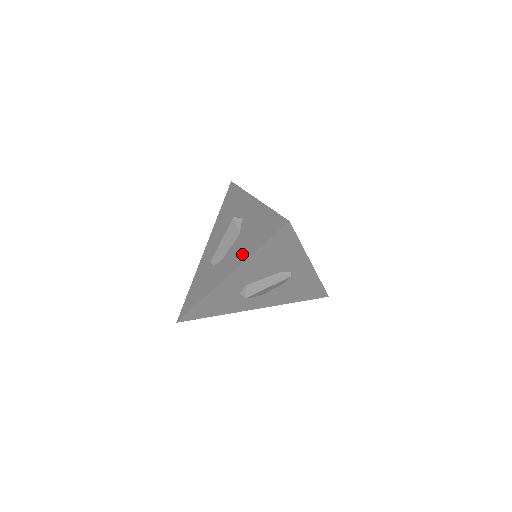
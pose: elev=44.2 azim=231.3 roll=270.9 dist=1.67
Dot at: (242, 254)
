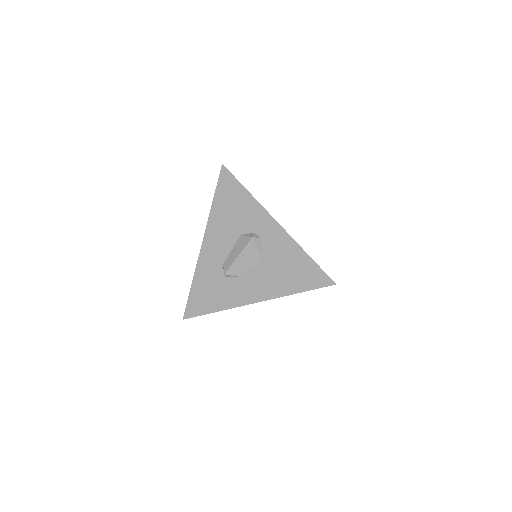
Dot at: (273, 287)
